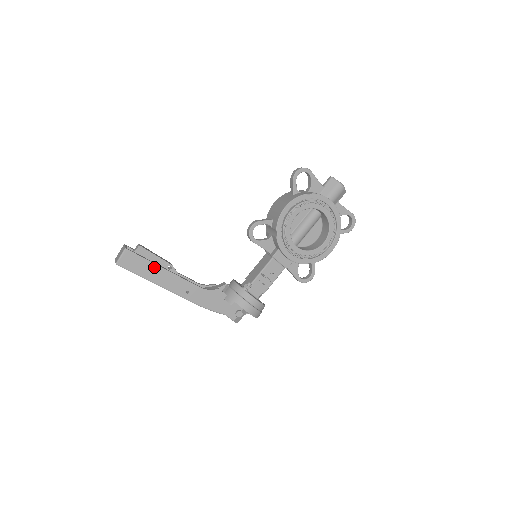
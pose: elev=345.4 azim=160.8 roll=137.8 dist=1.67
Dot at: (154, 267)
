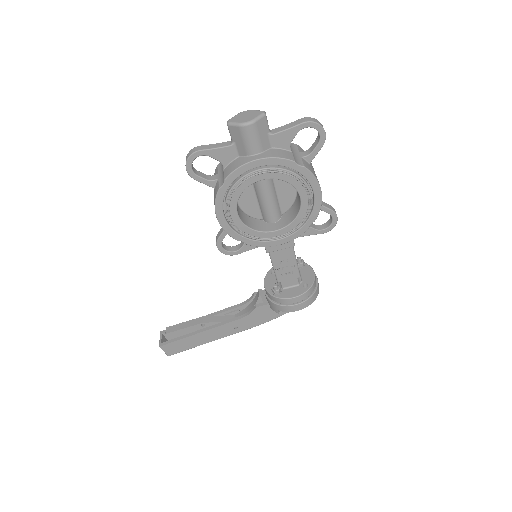
Dot at: (191, 338)
